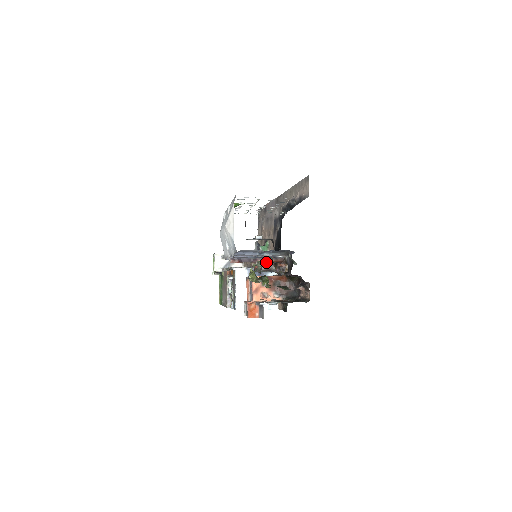
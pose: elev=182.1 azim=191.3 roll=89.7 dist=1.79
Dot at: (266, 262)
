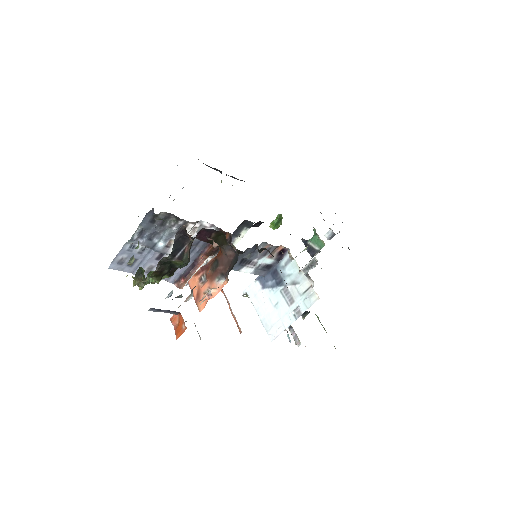
Dot at: (211, 252)
